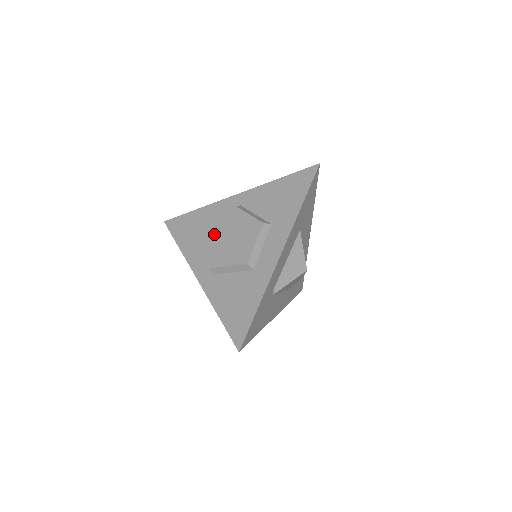
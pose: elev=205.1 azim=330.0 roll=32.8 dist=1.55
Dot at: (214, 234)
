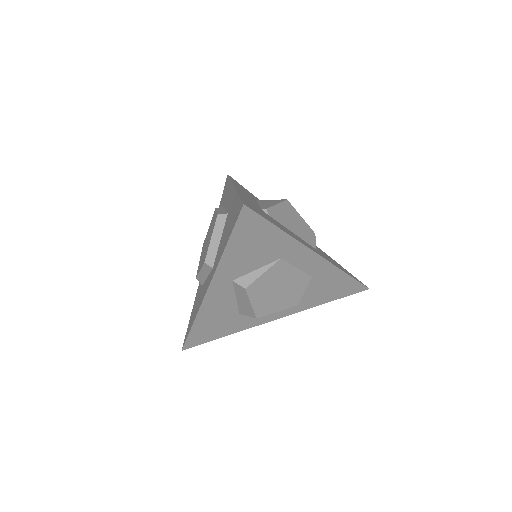
Dot at: (199, 266)
